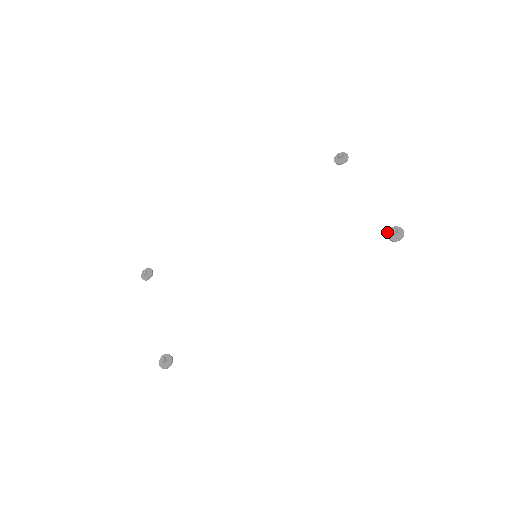
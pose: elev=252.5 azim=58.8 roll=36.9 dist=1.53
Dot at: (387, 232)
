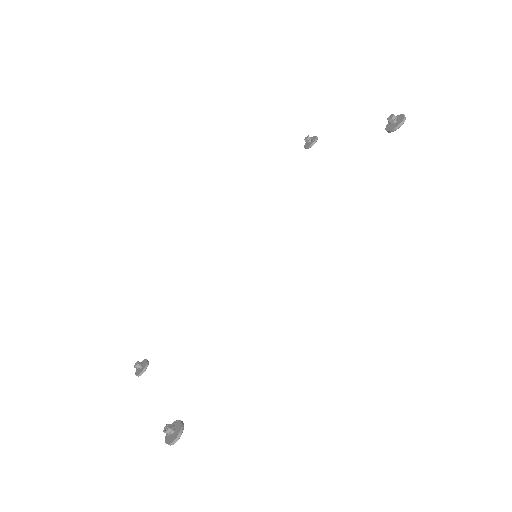
Dot at: (385, 129)
